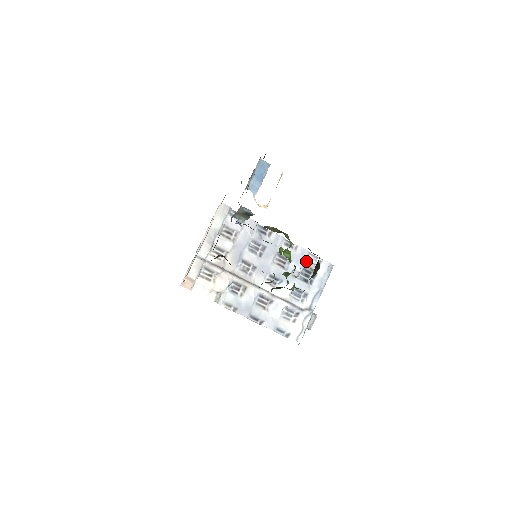
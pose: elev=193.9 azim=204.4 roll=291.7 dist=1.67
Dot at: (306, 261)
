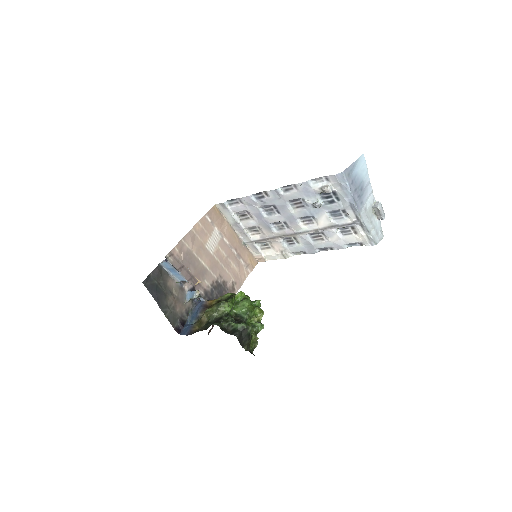
Dot at: (314, 190)
